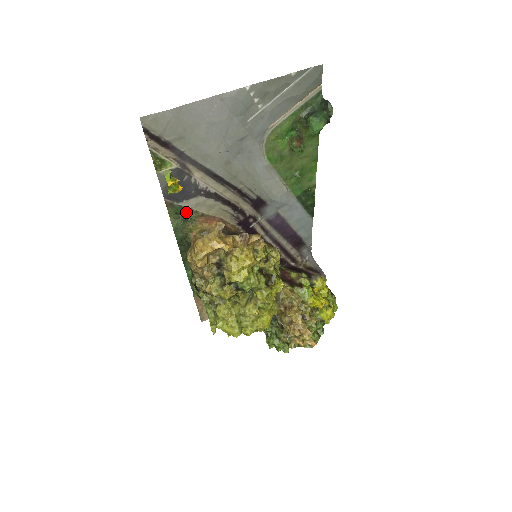
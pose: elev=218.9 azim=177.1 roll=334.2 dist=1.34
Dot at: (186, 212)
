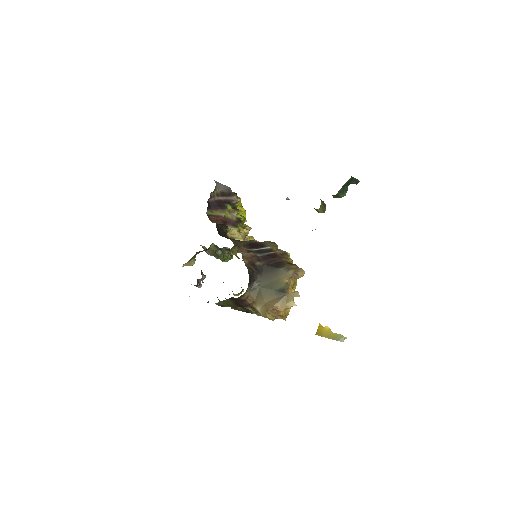
Dot at: occluded
